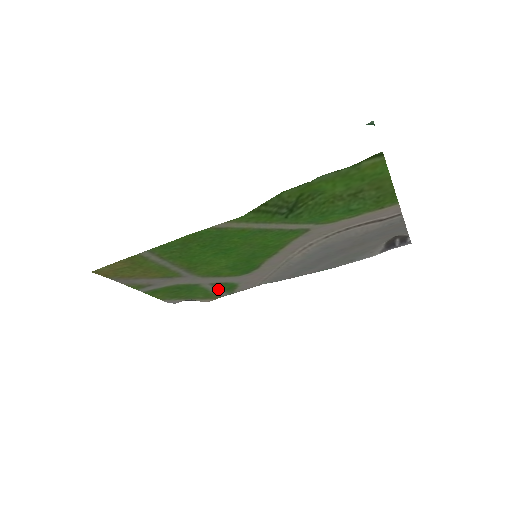
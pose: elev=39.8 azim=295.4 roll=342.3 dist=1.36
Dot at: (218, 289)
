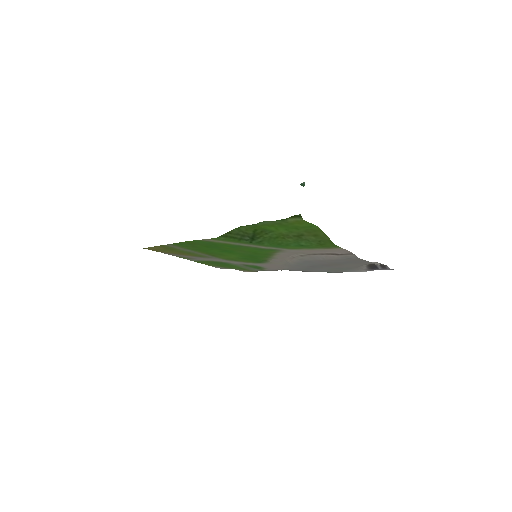
Dot at: (248, 267)
